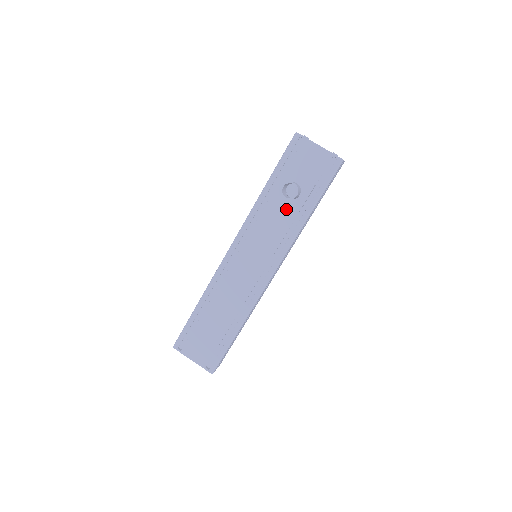
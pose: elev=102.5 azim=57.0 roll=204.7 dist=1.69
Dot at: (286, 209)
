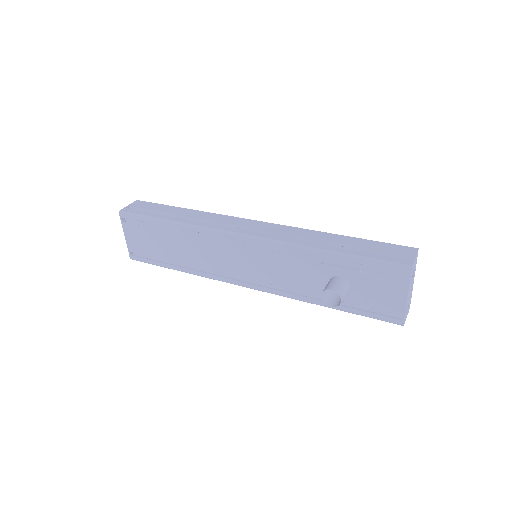
Dot at: (317, 282)
